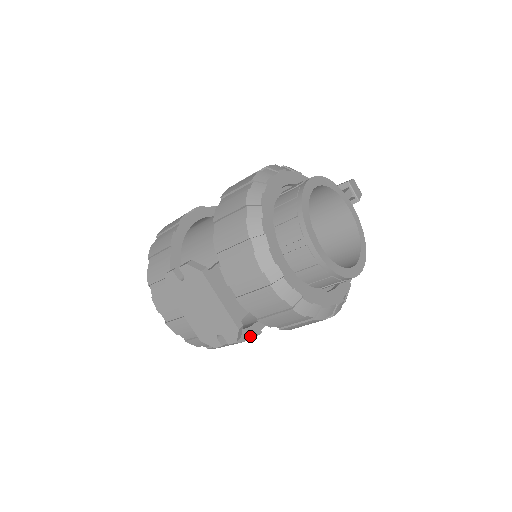
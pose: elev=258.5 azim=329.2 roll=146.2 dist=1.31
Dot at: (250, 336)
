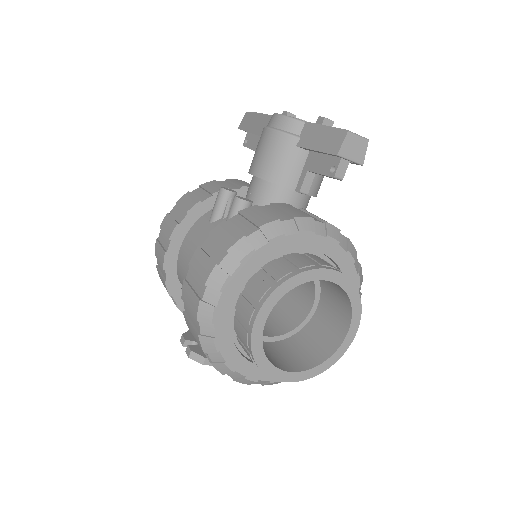
Dot at: occluded
